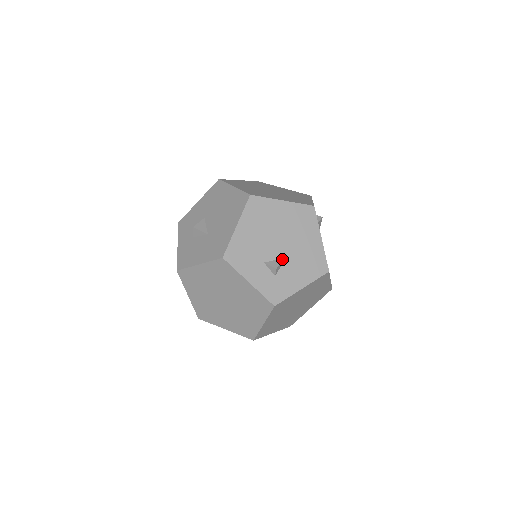
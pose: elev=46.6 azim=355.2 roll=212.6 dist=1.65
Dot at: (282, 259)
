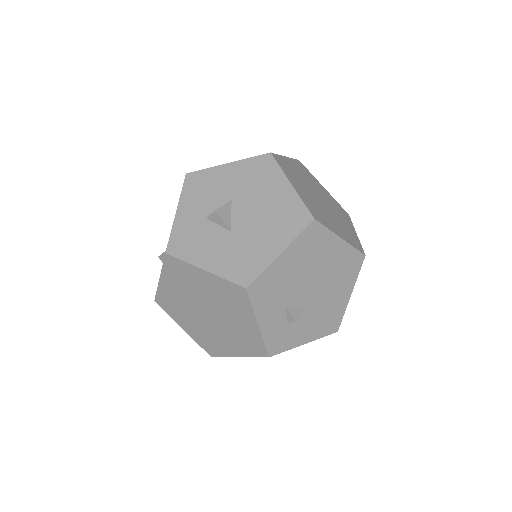
Dot at: (304, 307)
